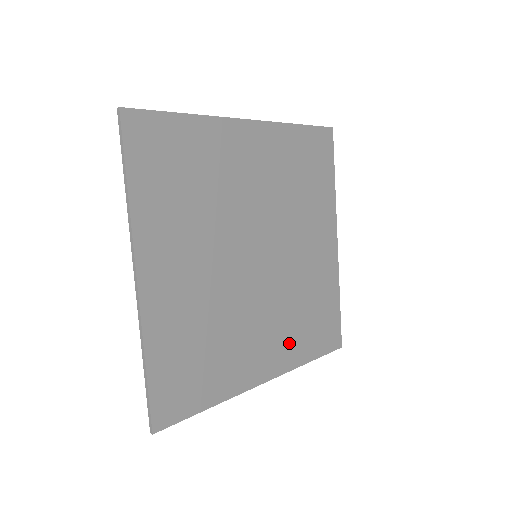
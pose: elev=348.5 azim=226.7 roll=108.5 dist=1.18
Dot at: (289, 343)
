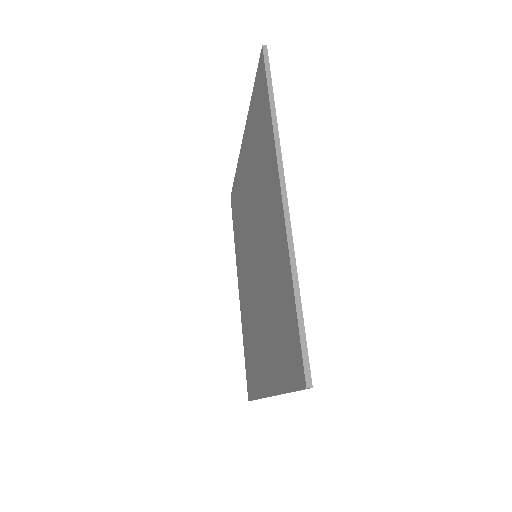
Dot at: occluded
